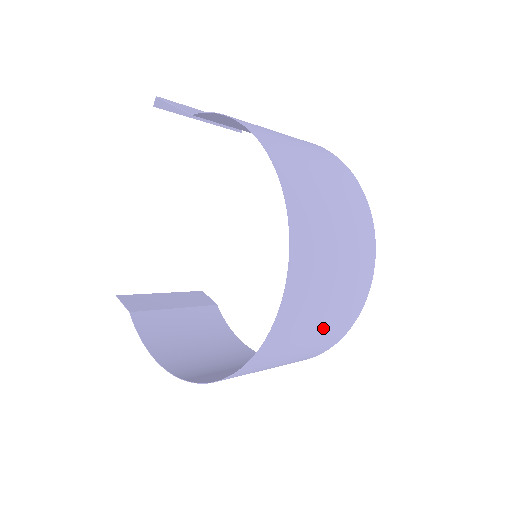
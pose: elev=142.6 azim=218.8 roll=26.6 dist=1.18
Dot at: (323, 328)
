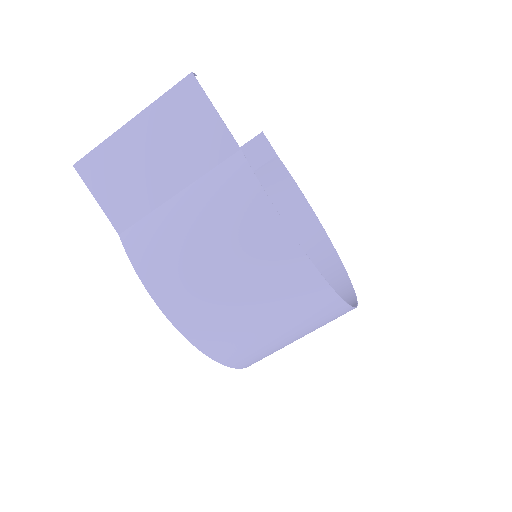
Dot at: occluded
